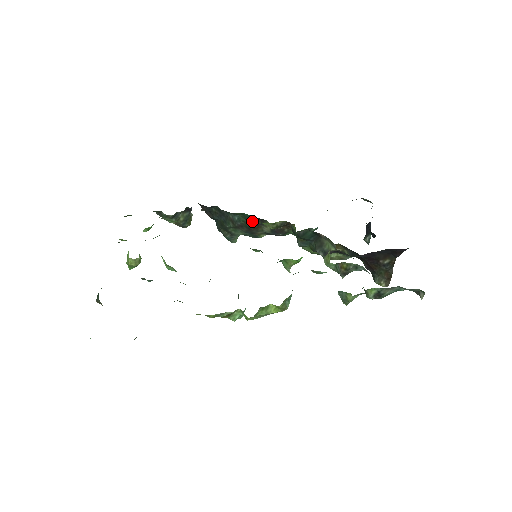
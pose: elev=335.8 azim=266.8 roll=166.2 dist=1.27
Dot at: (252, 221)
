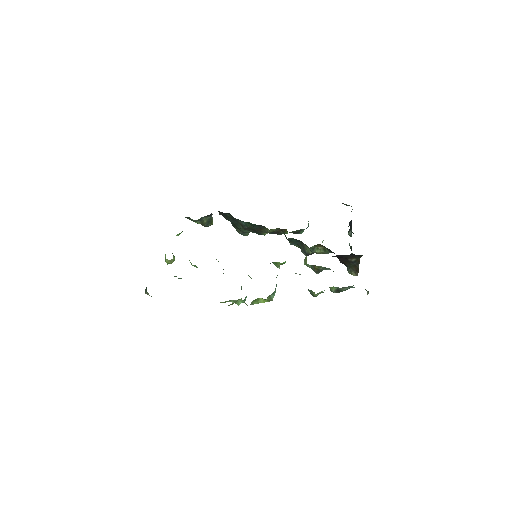
Dot at: (255, 226)
